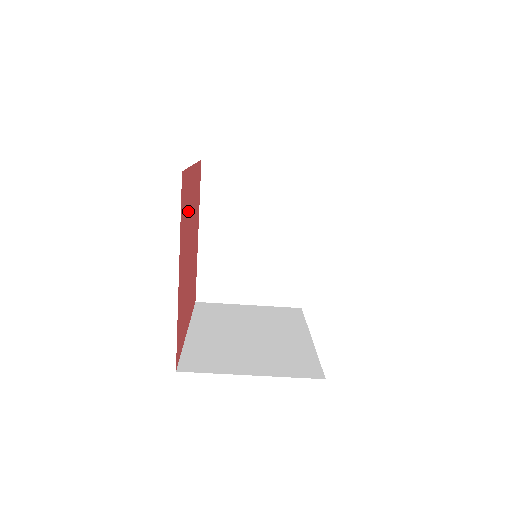
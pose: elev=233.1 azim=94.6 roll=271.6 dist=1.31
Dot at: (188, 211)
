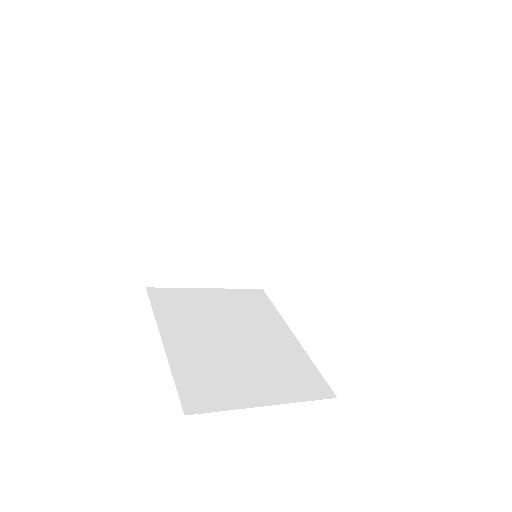
Dot at: occluded
